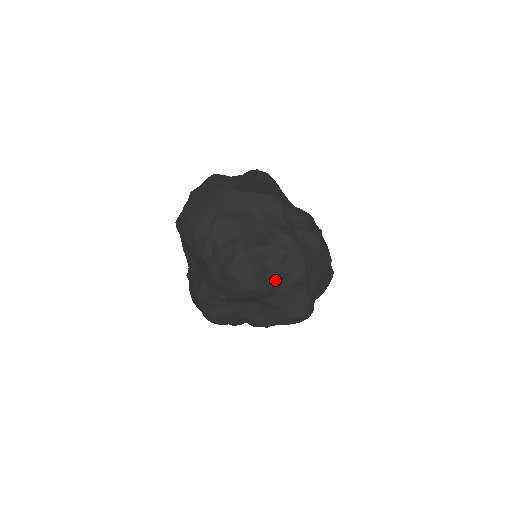
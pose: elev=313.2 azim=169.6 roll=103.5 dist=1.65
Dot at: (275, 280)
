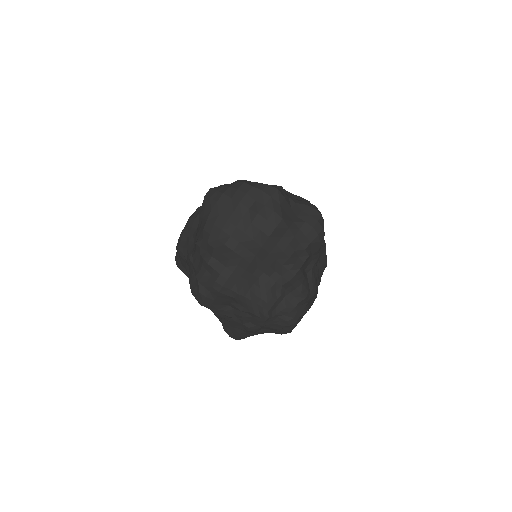
Dot at: (229, 313)
